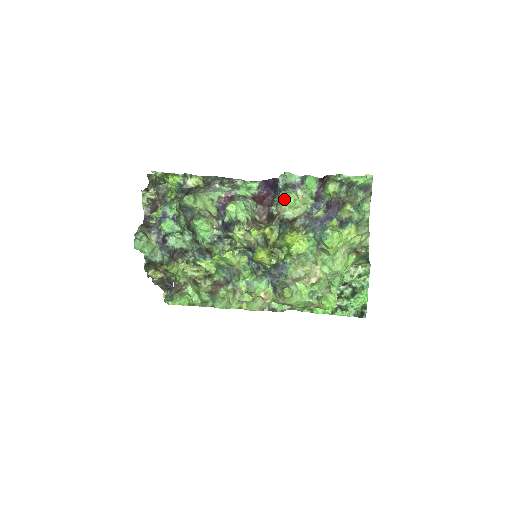
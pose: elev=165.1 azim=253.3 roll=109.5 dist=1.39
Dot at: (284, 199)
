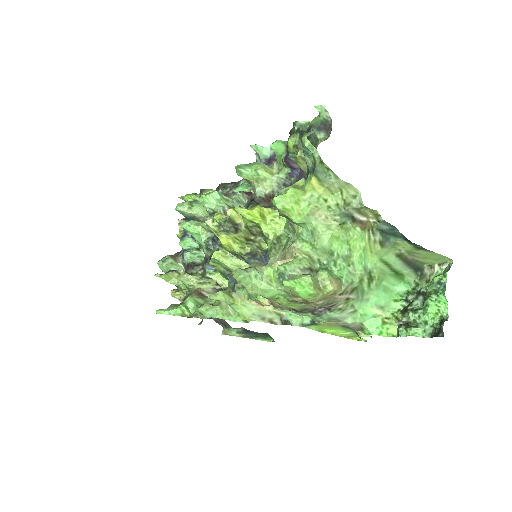
Dot at: (241, 171)
